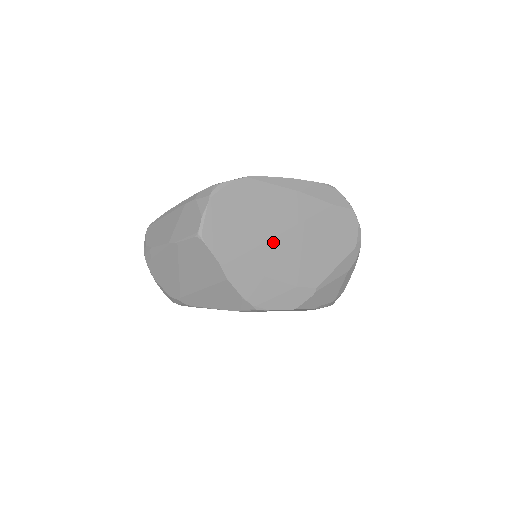
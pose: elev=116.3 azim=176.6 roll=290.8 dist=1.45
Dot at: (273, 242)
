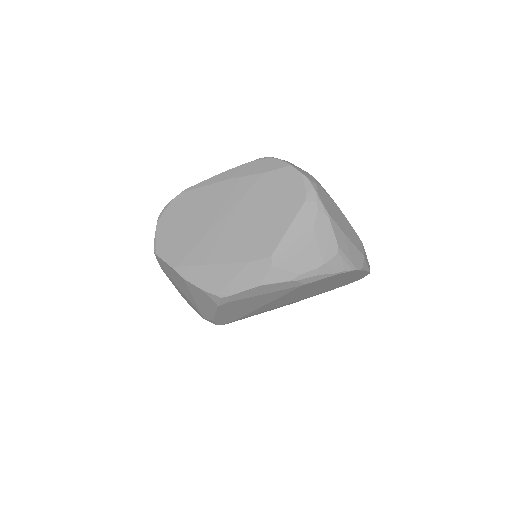
Dot at: (214, 232)
